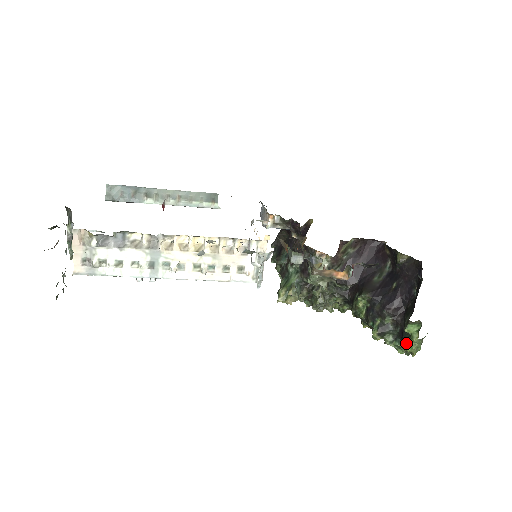
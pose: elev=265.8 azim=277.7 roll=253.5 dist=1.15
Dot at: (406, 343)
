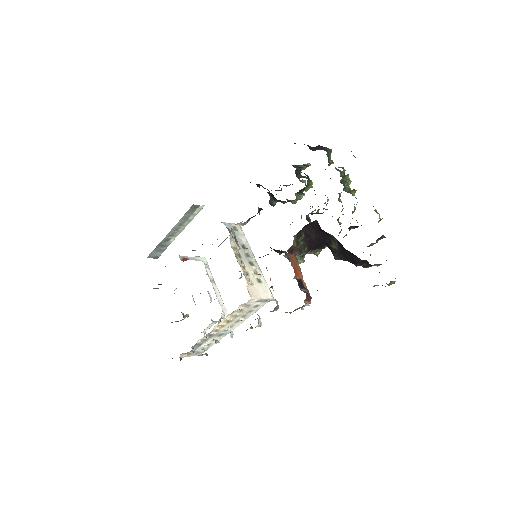
Dot at: occluded
